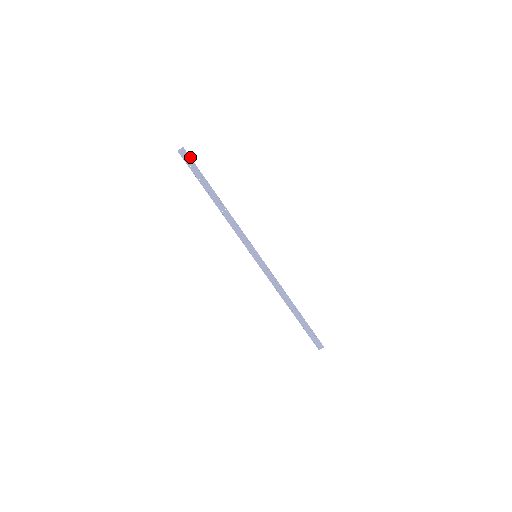
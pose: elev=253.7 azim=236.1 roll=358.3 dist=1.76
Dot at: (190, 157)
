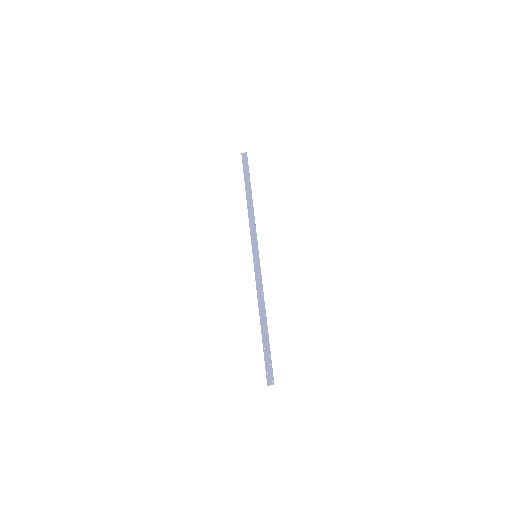
Dot at: occluded
